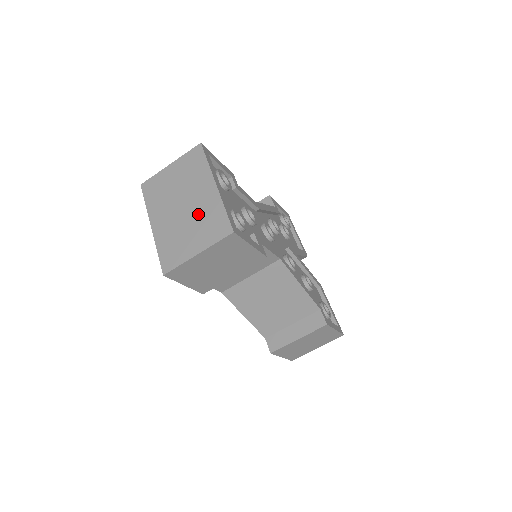
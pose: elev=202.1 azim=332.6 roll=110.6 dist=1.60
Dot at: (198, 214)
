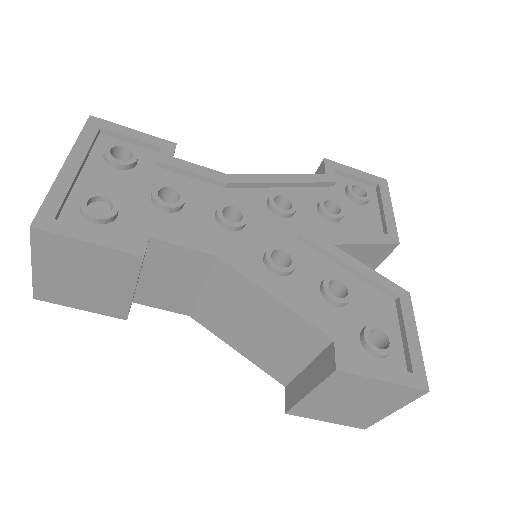
Dot at: occluded
